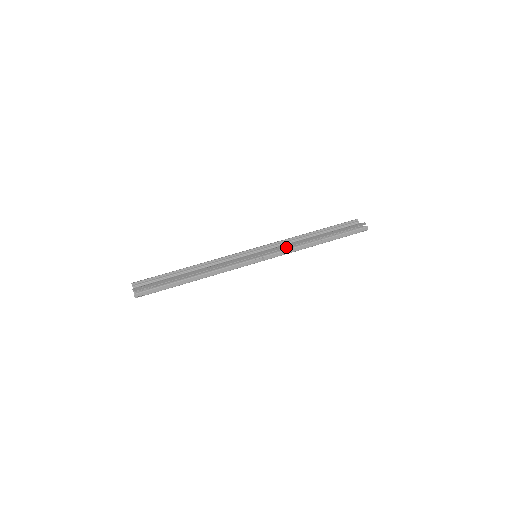
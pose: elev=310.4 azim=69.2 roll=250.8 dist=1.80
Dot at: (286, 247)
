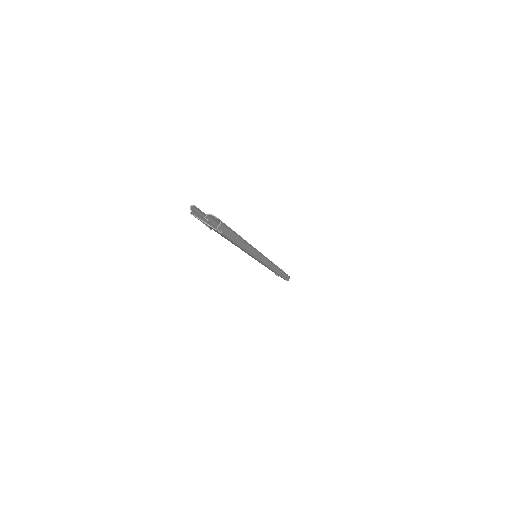
Dot at: occluded
